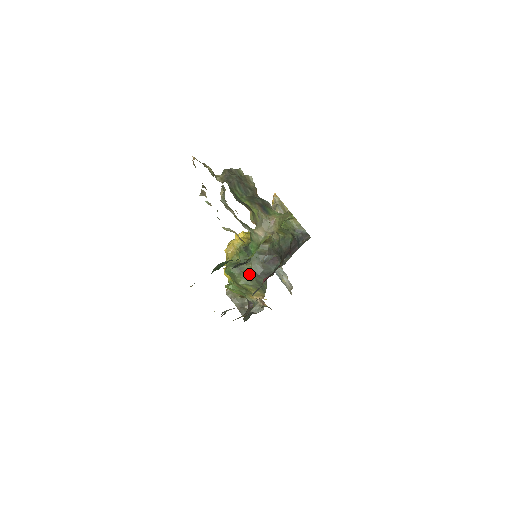
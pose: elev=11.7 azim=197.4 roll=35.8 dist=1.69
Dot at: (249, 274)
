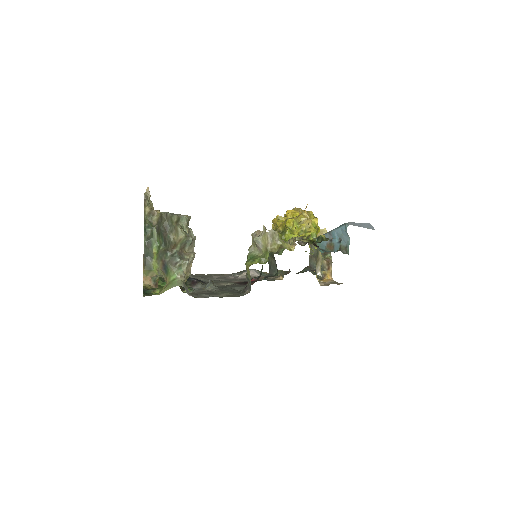
Dot at: occluded
